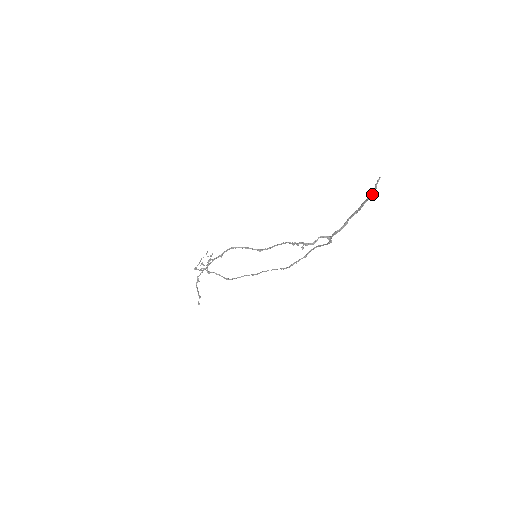
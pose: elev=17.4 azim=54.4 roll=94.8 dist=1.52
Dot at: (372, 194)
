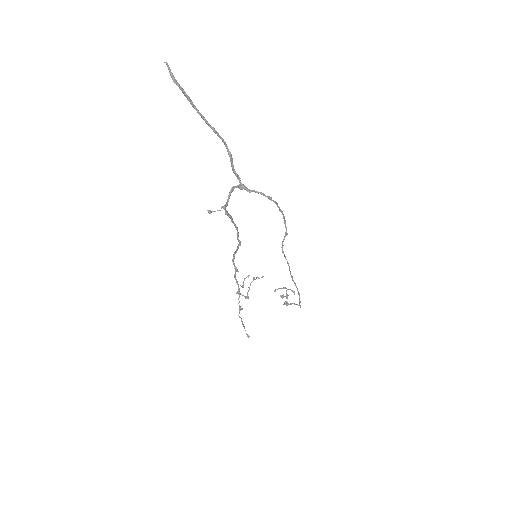
Dot at: occluded
